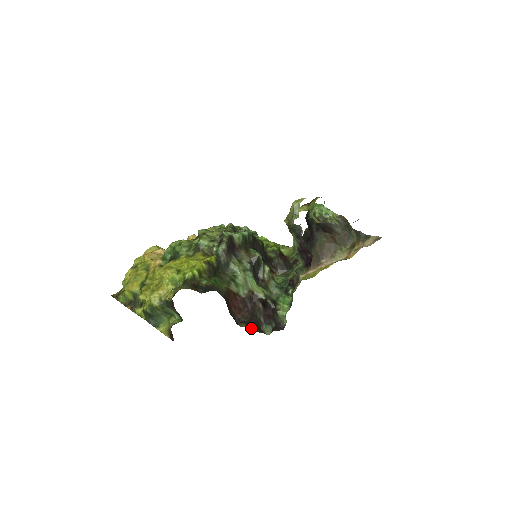
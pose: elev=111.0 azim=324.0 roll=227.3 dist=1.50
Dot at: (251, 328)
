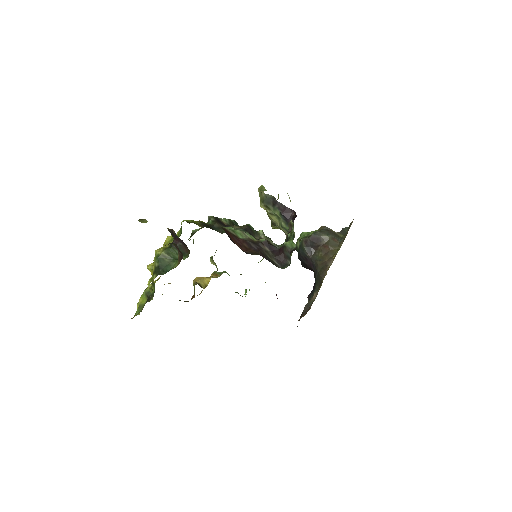
Dot at: occluded
